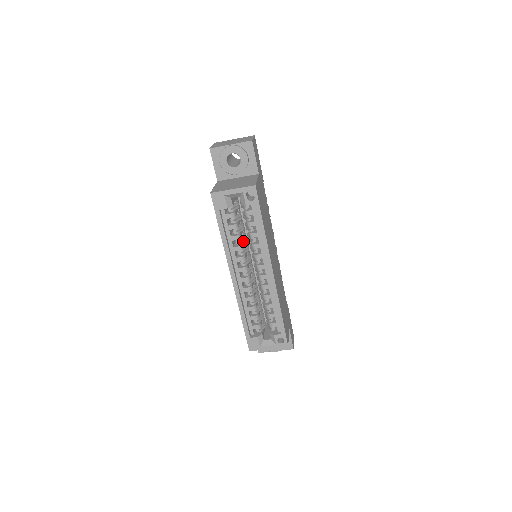
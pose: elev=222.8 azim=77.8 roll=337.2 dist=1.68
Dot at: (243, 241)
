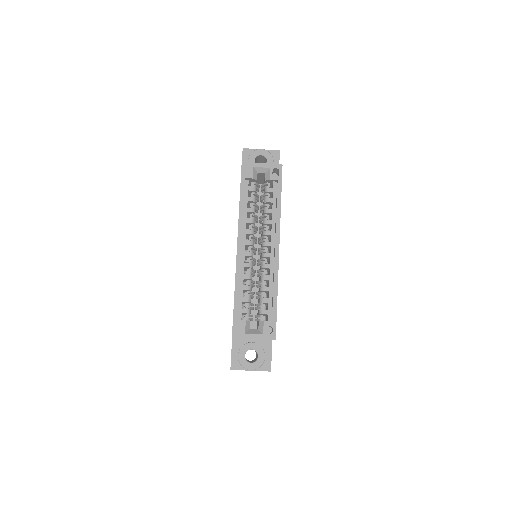
Dot at: (255, 219)
